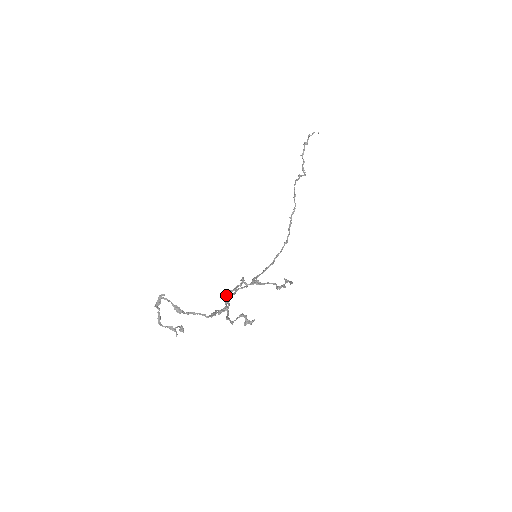
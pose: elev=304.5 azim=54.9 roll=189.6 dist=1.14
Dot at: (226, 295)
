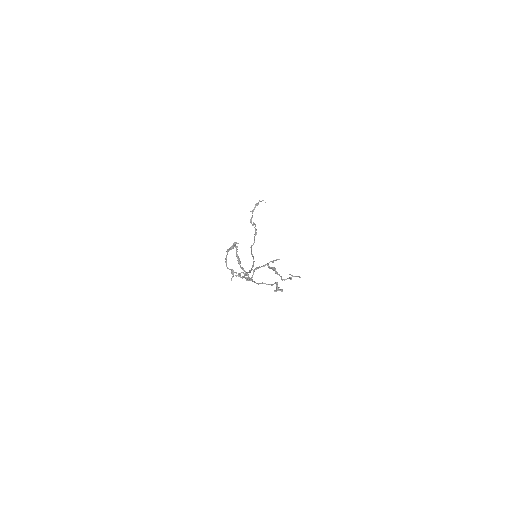
Dot at: (243, 272)
